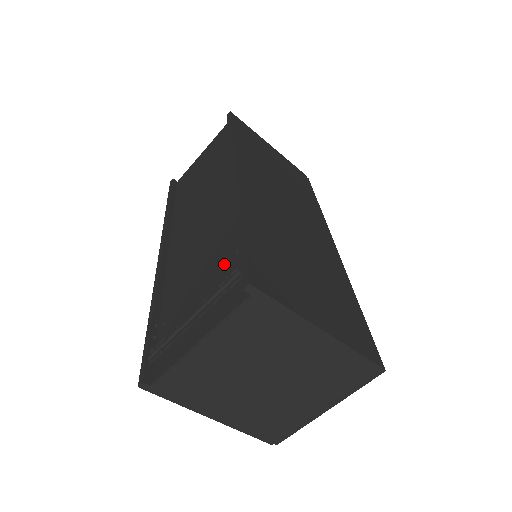
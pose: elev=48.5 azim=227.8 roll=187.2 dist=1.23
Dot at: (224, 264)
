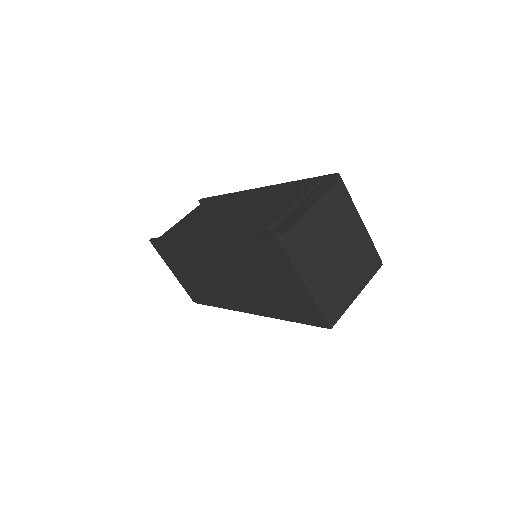
Dot at: (294, 196)
